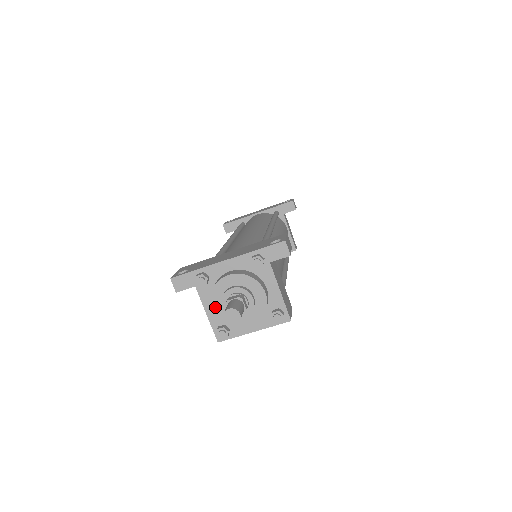
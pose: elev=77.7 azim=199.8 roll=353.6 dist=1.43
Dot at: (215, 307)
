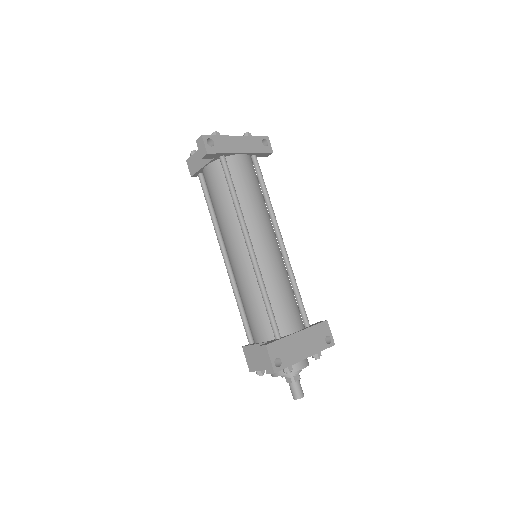
Dot at: occluded
